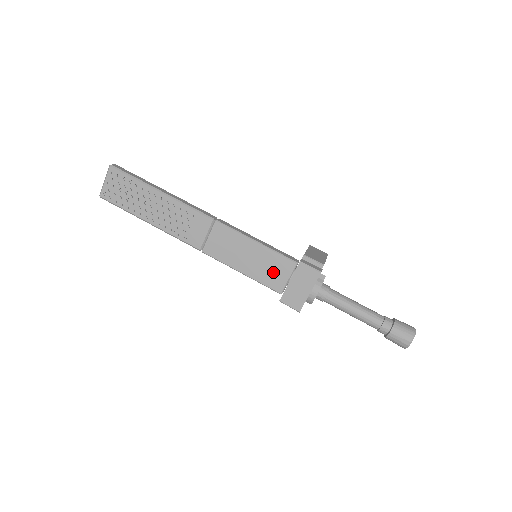
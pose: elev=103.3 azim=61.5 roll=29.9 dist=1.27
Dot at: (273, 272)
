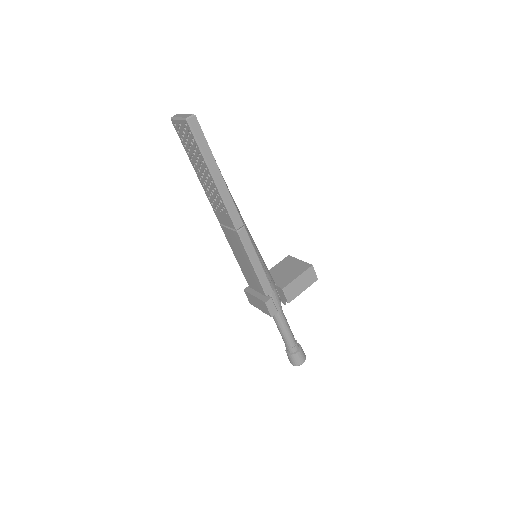
Dot at: (252, 280)
